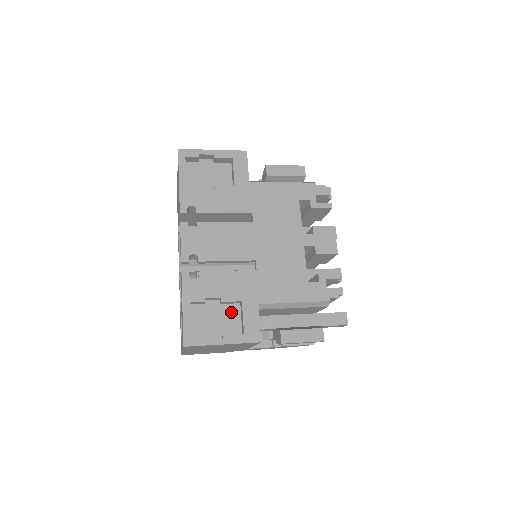
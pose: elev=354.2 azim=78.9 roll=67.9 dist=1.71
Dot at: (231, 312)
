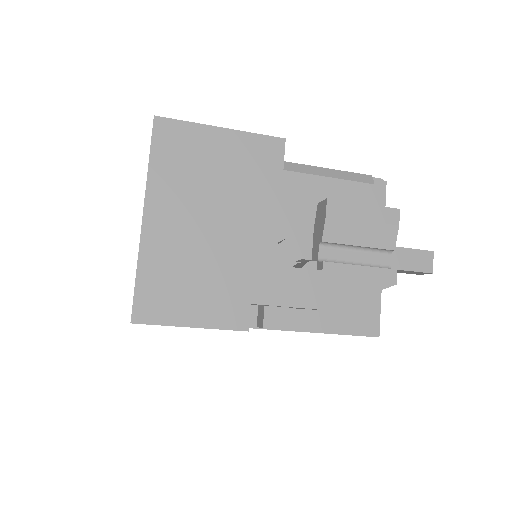
Dot at: occluded
